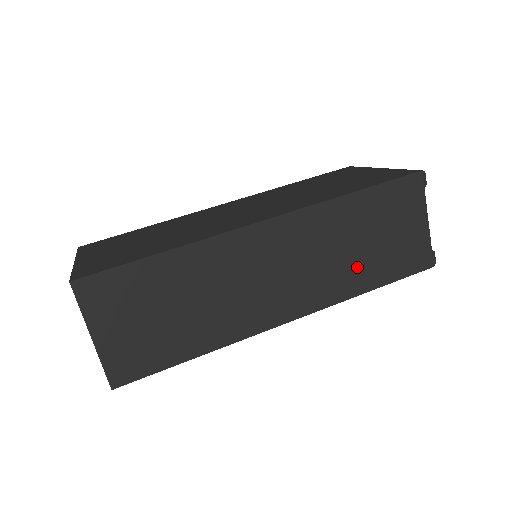
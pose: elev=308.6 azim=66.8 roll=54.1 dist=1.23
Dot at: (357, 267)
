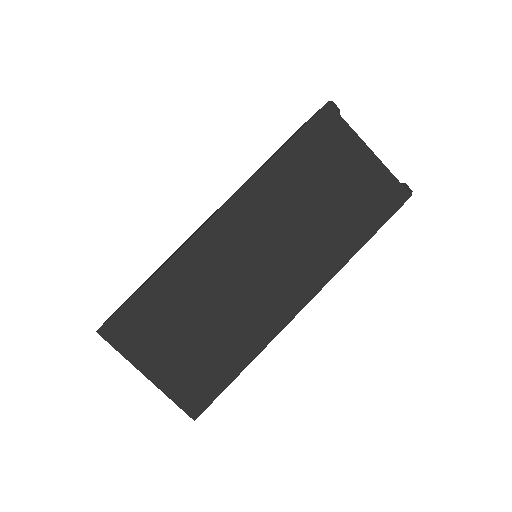
Dot at: occluded
